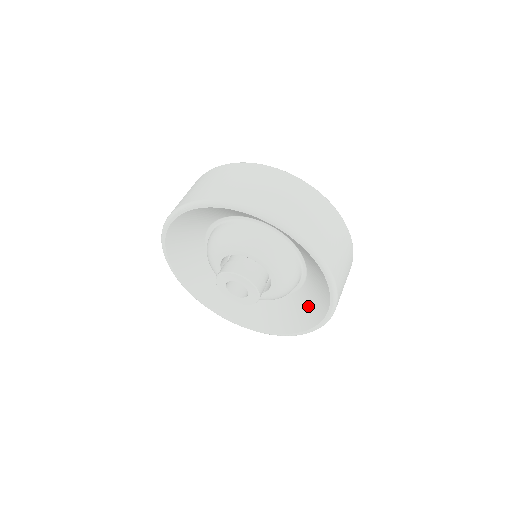
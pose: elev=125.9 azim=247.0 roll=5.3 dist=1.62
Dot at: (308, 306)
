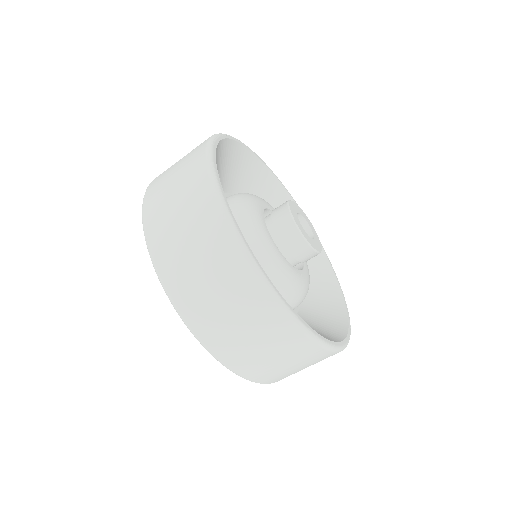
Dot at: occluded
